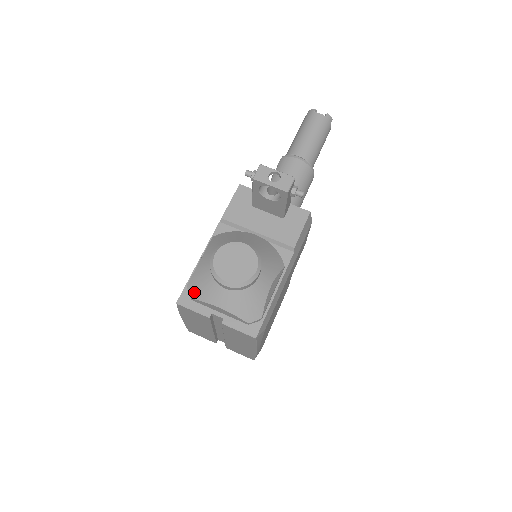
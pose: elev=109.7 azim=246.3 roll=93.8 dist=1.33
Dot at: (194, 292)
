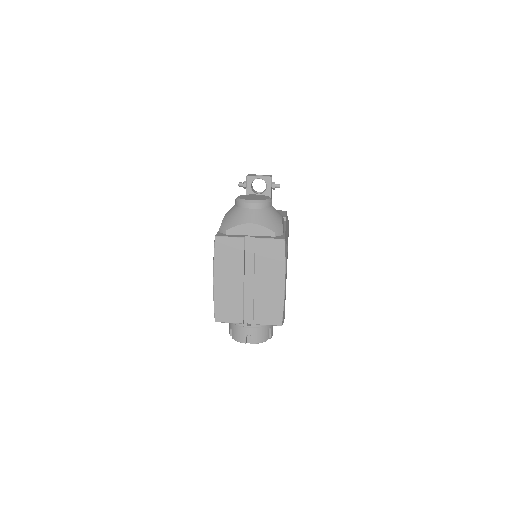
Dot at: (228, 225)
